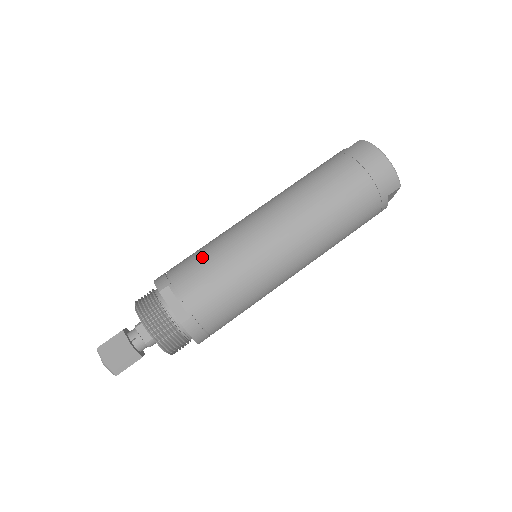
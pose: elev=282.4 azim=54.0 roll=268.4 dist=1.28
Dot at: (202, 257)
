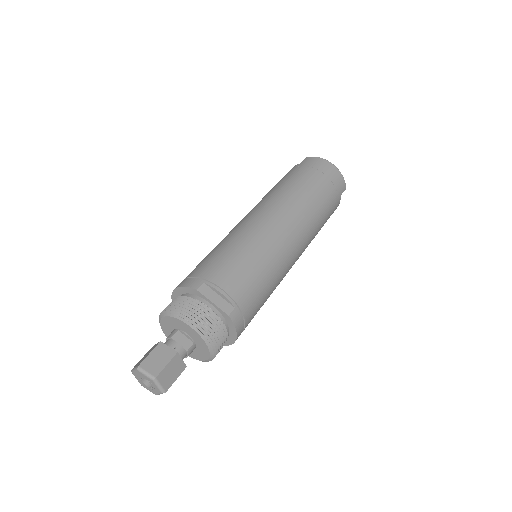
Dot at: (224, 254)
